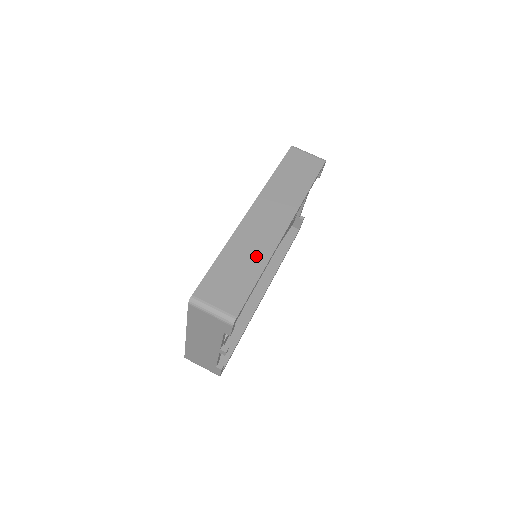
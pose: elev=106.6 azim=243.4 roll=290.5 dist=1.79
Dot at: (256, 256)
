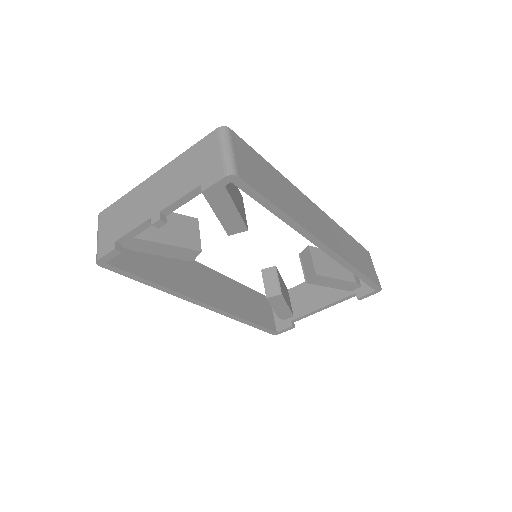
Dot at: (292, 207)
